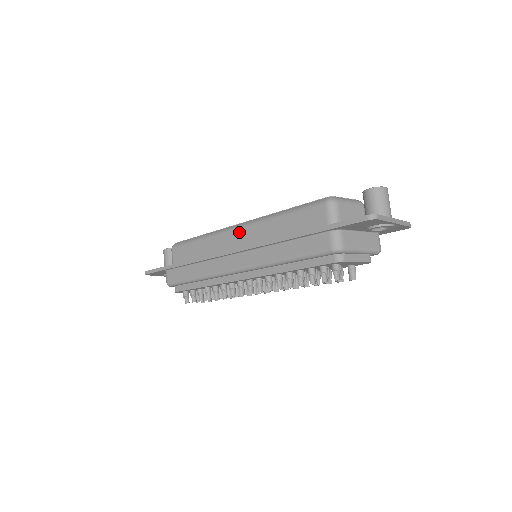
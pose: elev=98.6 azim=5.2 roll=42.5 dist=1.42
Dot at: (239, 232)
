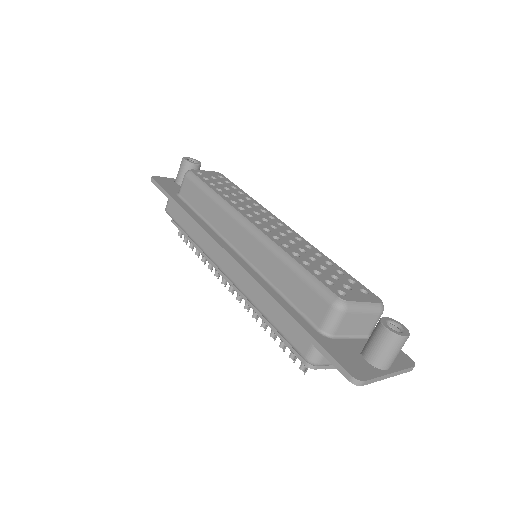
Dot at: (244, 234)
